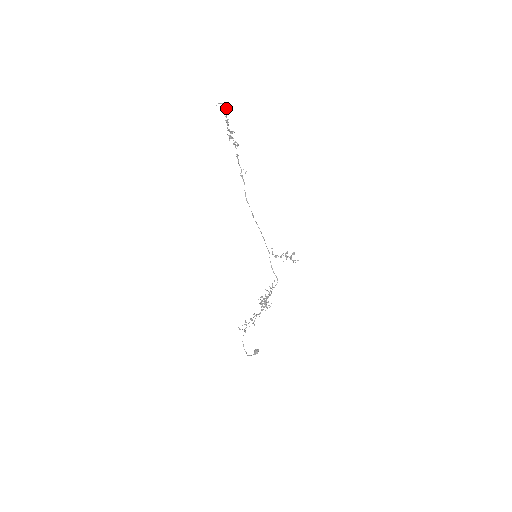
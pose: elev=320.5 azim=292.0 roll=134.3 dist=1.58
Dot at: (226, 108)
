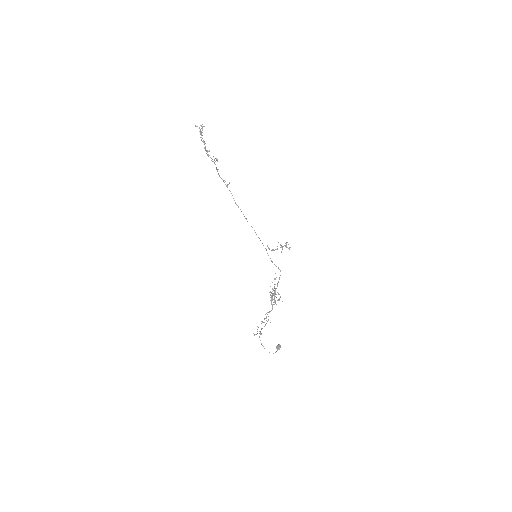
Dot at: (202, 129)
